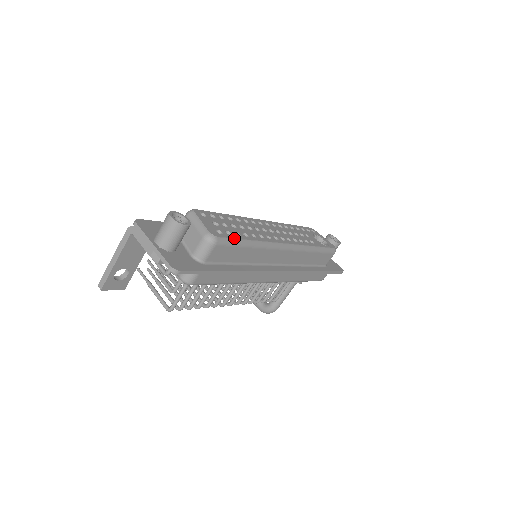
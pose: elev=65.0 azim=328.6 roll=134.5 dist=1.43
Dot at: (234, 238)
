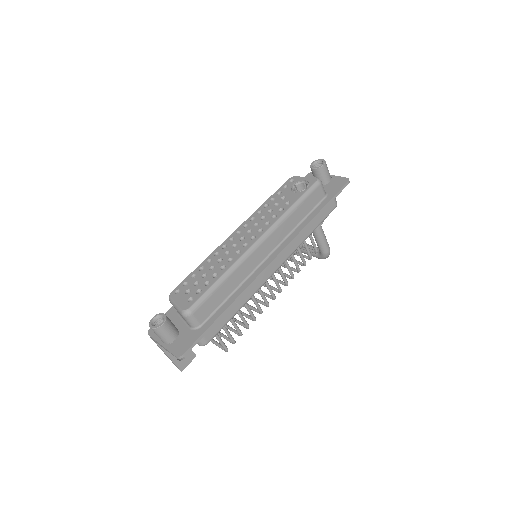
Dot at: (204, 293)
